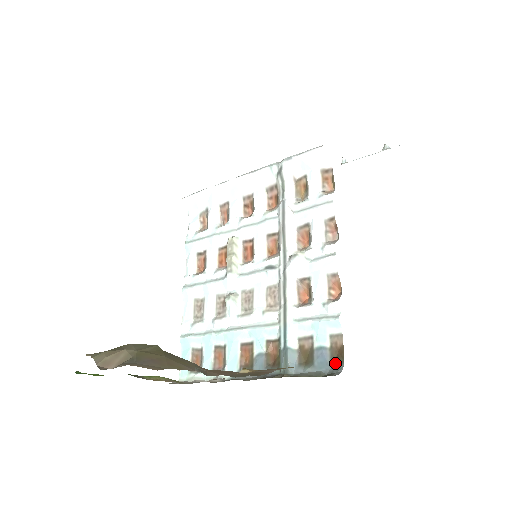
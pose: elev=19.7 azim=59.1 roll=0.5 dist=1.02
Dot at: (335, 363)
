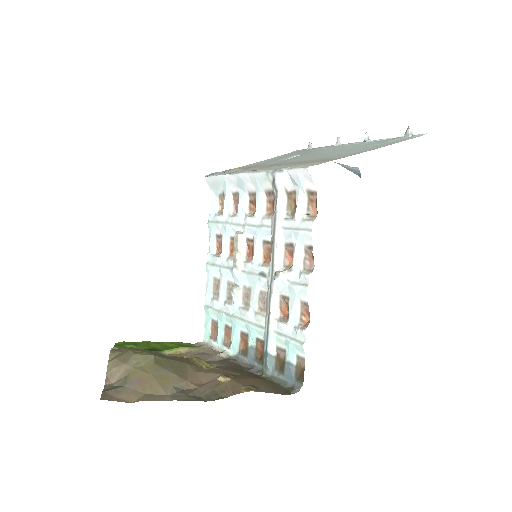
Dot at: (297, 380)
